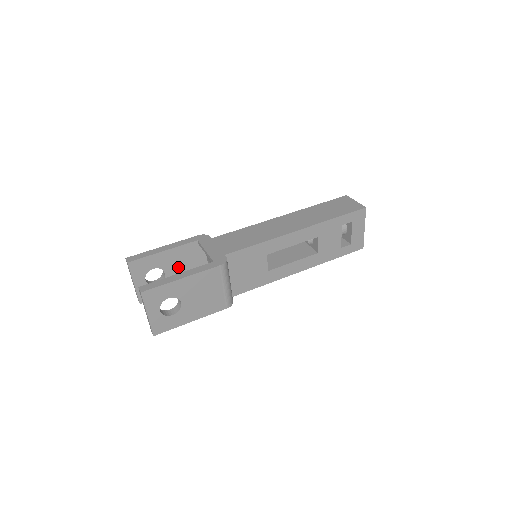
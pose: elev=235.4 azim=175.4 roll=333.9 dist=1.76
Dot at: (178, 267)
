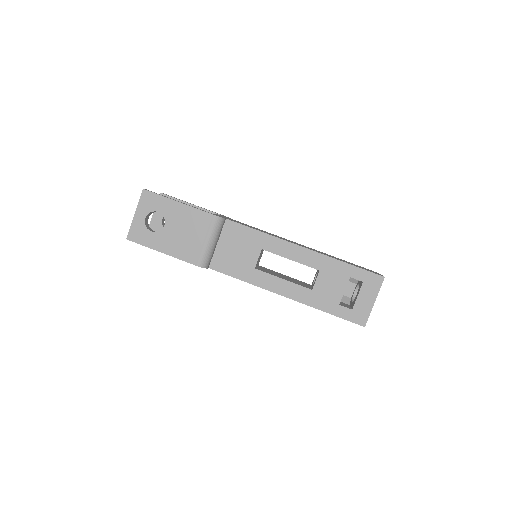
Dot at: occluded
